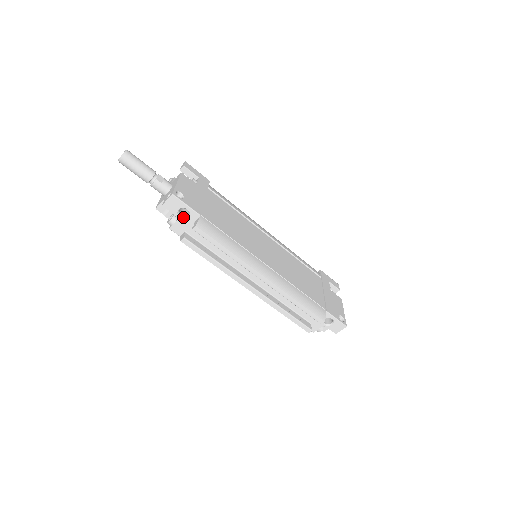
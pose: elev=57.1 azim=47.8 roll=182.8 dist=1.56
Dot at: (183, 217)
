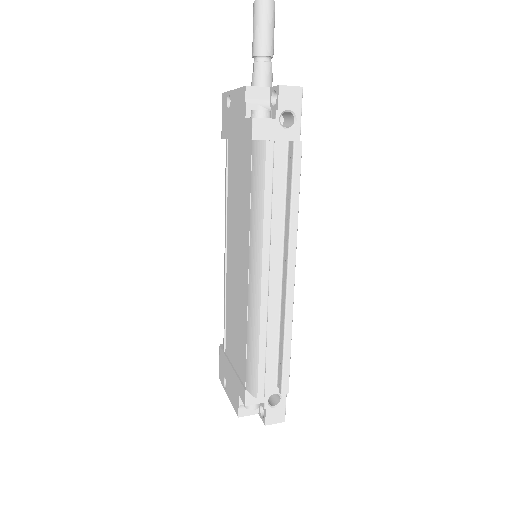
Dot at: occluded
